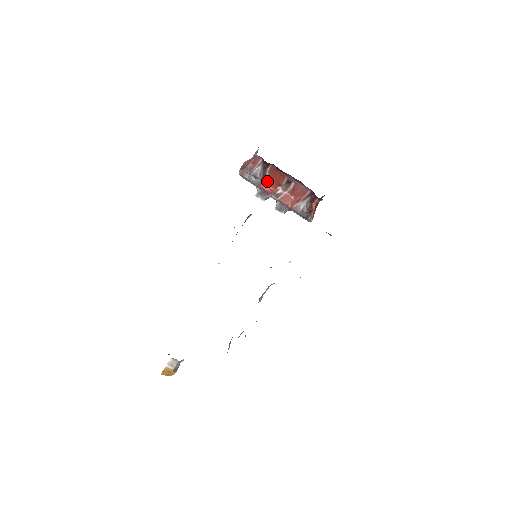
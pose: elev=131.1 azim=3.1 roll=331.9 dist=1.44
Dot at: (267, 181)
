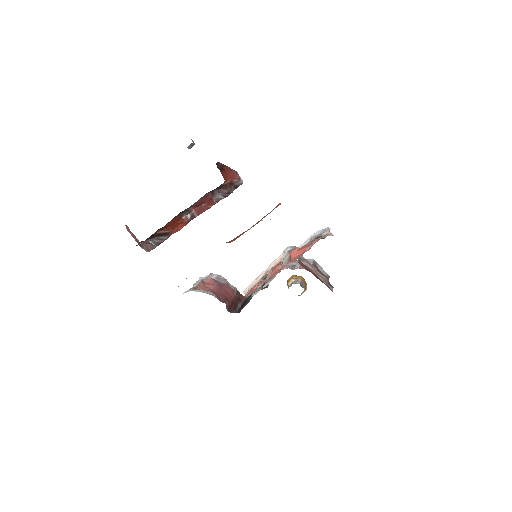
Dot at: (170, 231)
